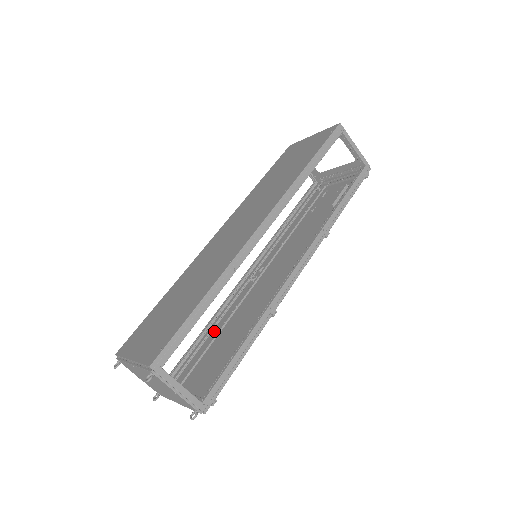
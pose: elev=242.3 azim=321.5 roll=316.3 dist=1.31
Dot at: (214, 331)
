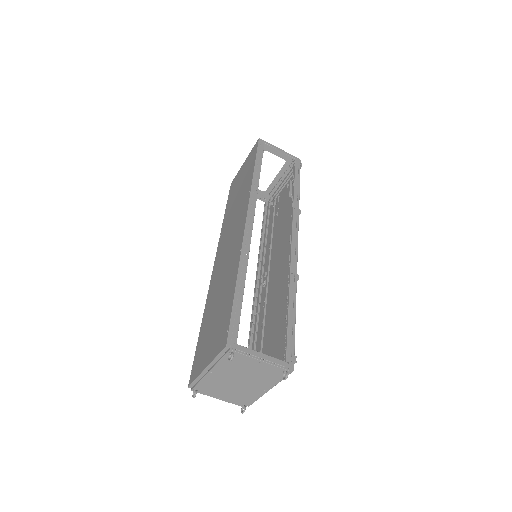
Dot at: (258, 336)
